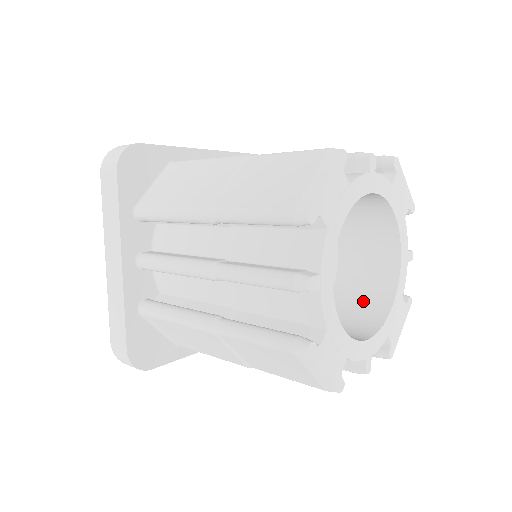
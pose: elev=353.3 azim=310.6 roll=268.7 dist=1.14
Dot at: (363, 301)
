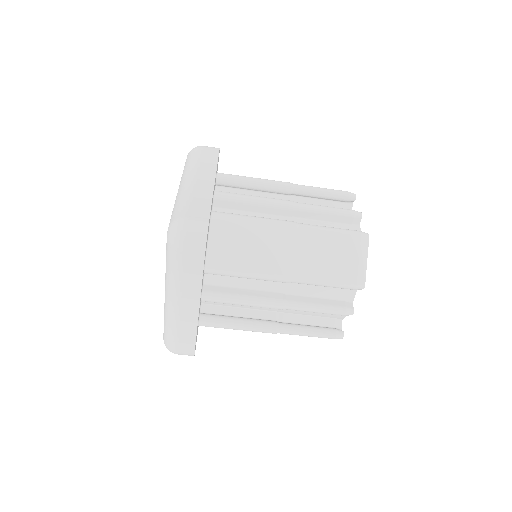
Dot at: occluded
